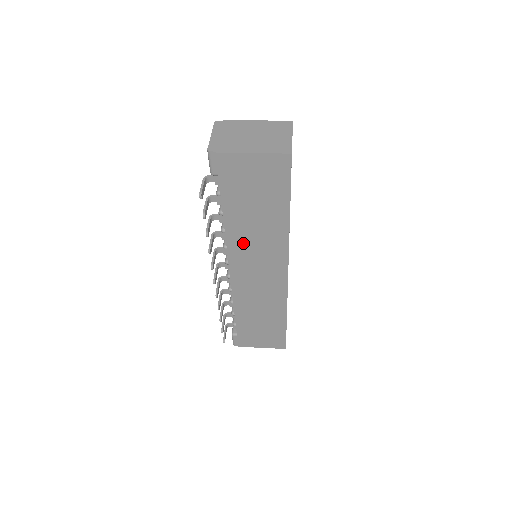
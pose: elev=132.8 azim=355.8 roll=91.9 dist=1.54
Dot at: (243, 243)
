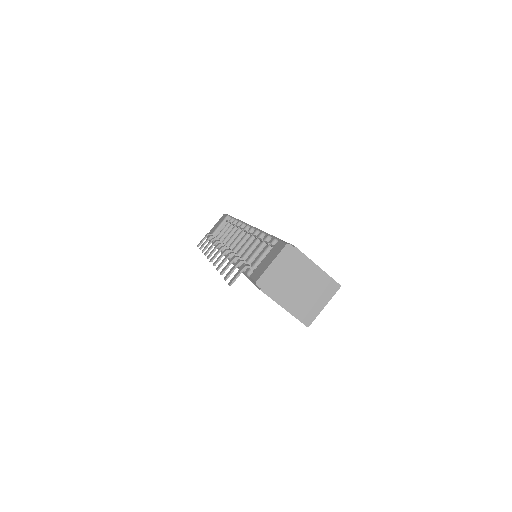
Dot at: occluded
